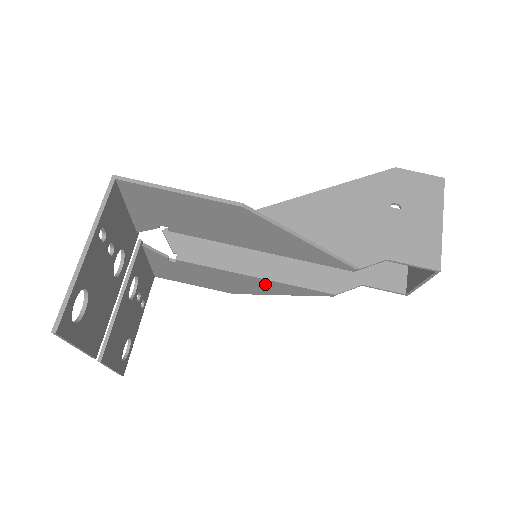
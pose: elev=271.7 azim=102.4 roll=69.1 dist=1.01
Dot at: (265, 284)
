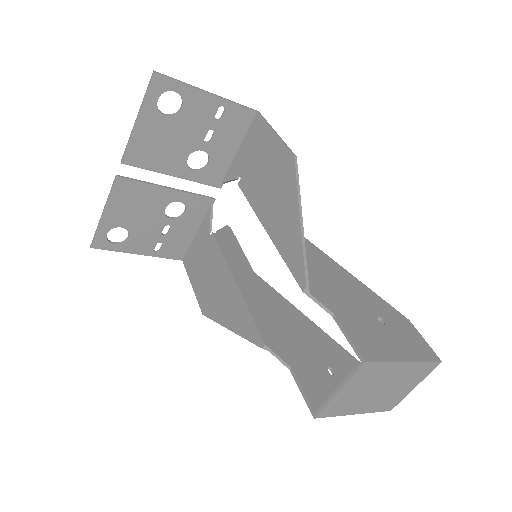
Dot at: (233, 300)
